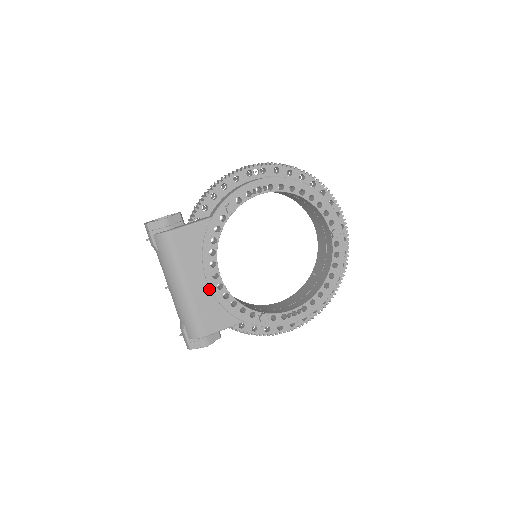
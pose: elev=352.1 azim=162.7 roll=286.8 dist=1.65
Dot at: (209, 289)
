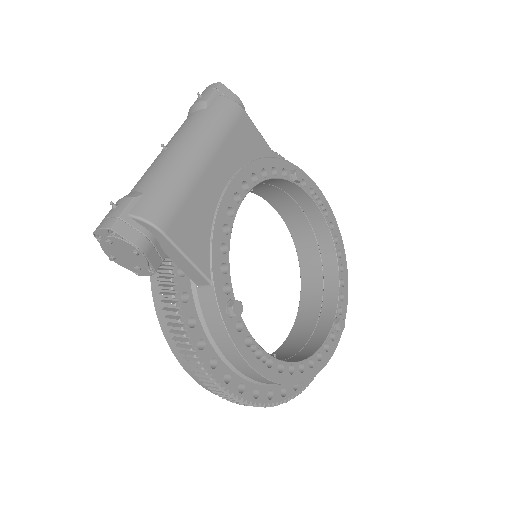
Dot at: (219, 198)
